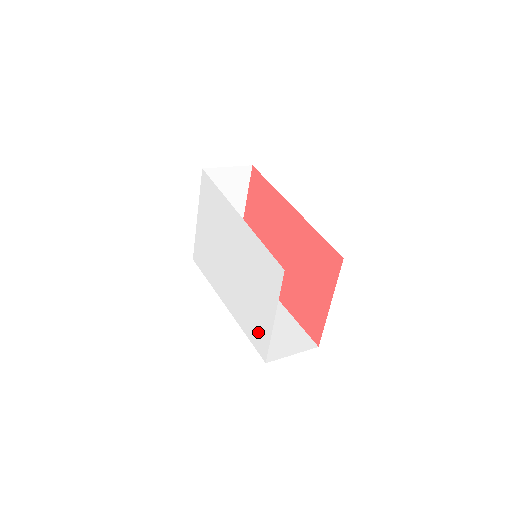
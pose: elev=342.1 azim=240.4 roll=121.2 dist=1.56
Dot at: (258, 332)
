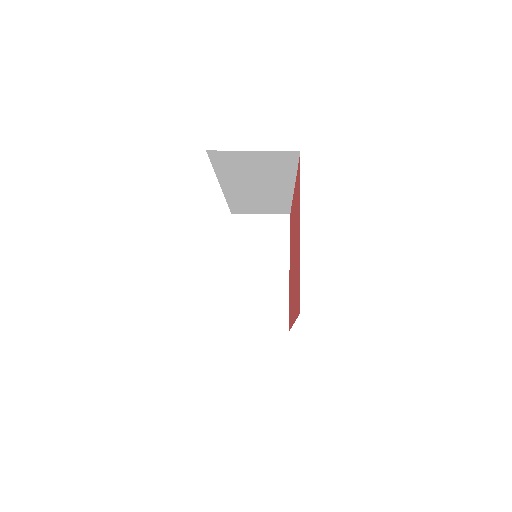
Dot at: occluded
